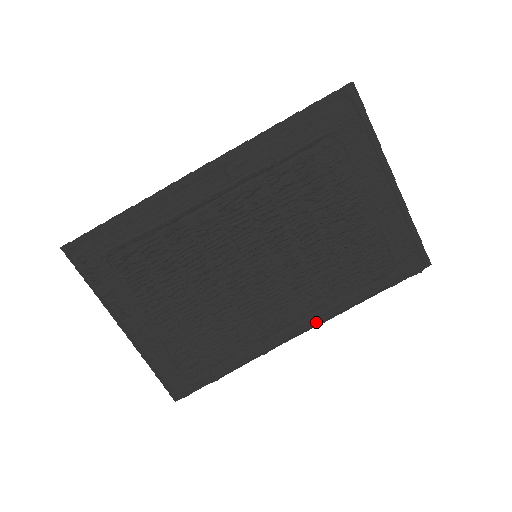
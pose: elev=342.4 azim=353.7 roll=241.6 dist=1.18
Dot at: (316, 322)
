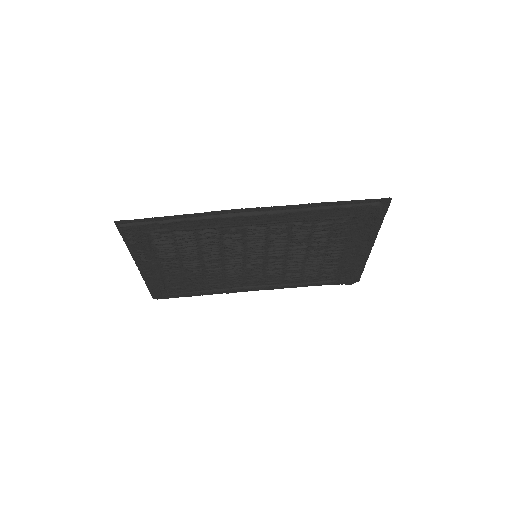
Dot at: (270, 289)
